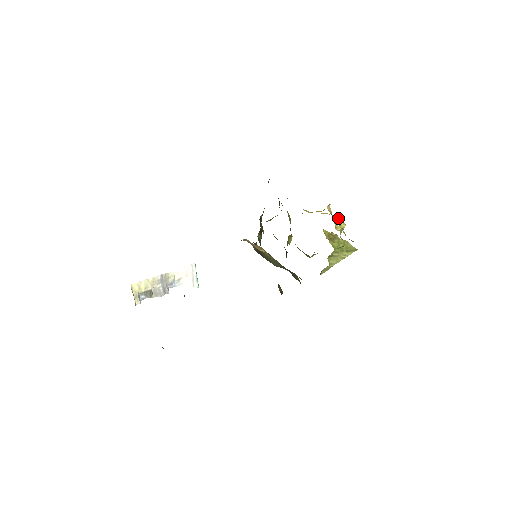
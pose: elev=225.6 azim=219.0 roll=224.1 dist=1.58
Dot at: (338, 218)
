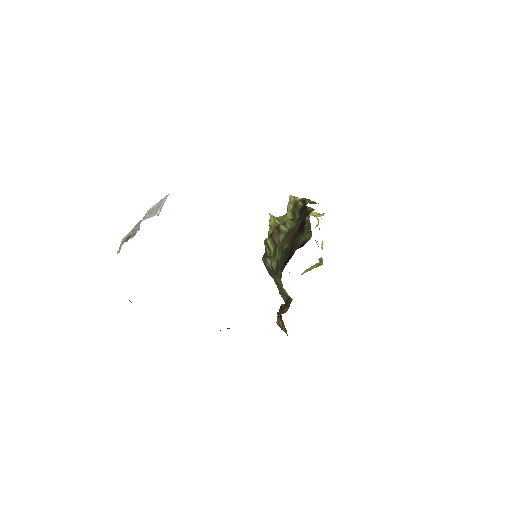
Dot at: occluded
